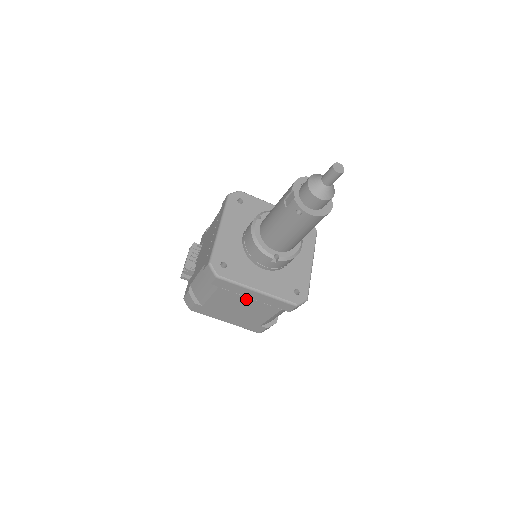
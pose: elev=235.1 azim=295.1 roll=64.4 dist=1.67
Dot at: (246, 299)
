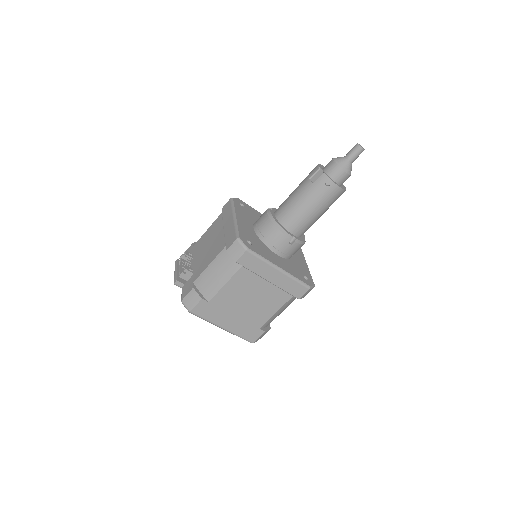
Dot at: (263, 283)
